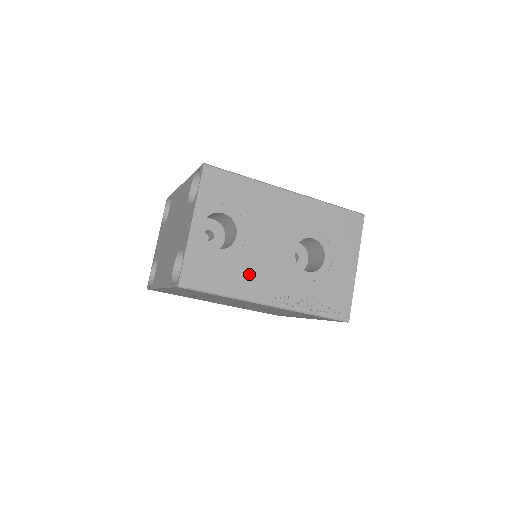
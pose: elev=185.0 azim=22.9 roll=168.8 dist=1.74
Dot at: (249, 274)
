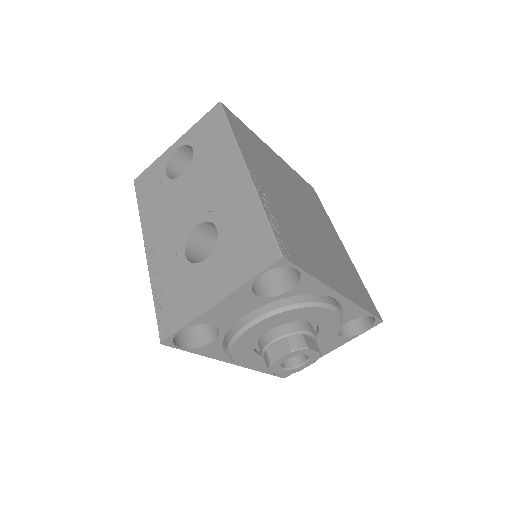
Dot at: (160, 211)
